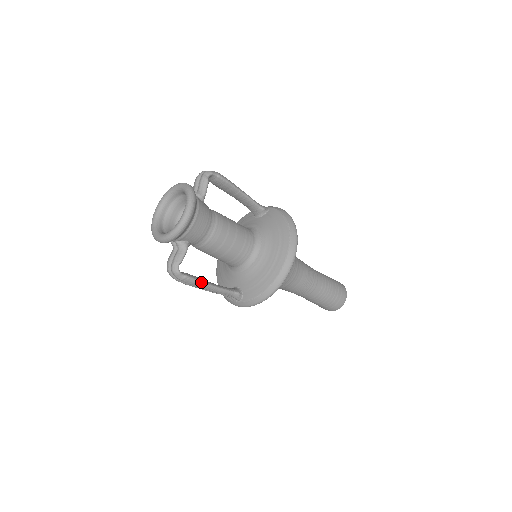
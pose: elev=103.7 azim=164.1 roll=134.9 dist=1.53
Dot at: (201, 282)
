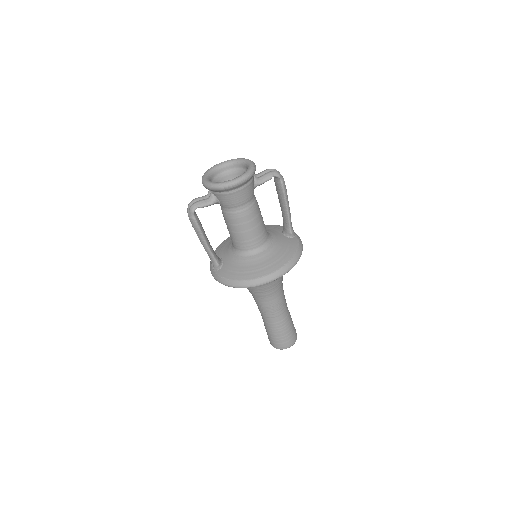
Dot at: (201, 232)
